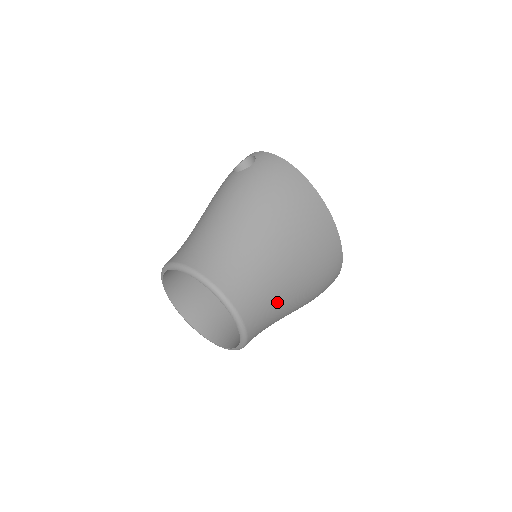
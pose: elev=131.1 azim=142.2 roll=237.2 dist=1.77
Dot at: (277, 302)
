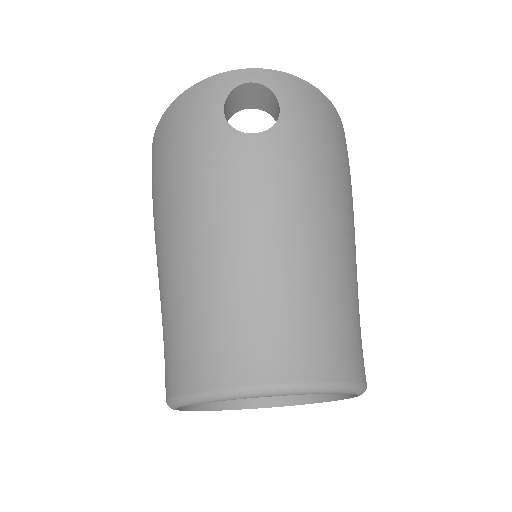
Dot at: occluded
